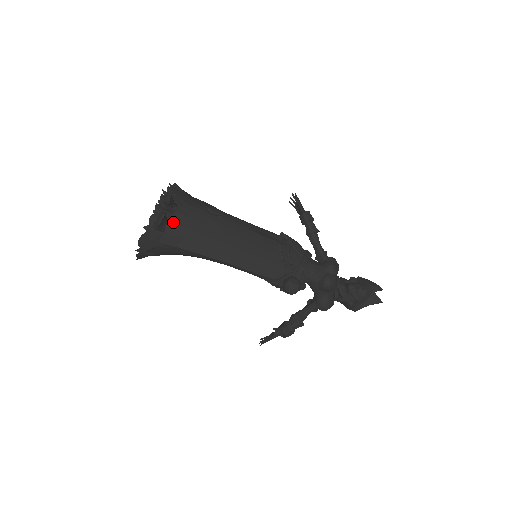
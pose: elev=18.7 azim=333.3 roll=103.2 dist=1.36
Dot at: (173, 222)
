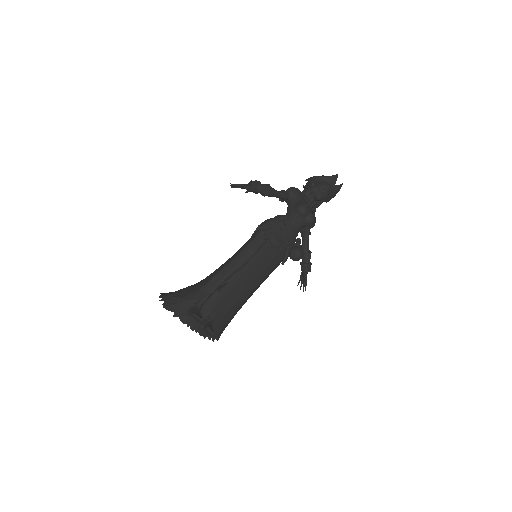
Dot at: (217, 325)
